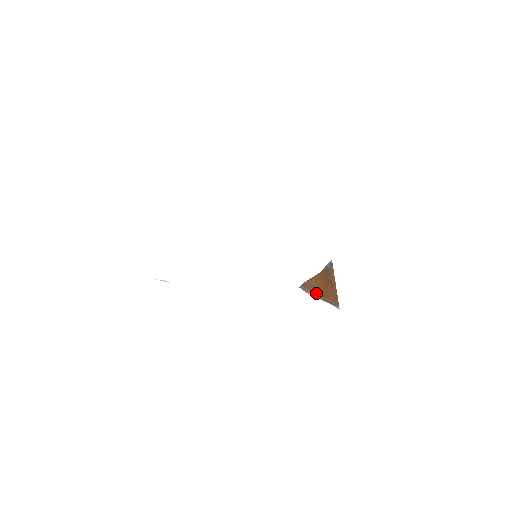
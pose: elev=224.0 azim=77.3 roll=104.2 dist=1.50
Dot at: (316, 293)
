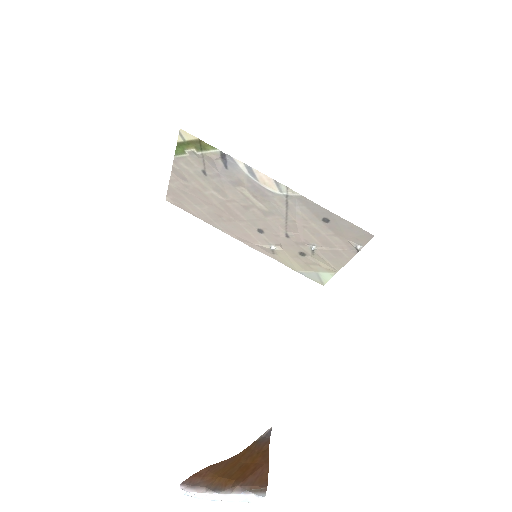
Dot at: (218, 483)
